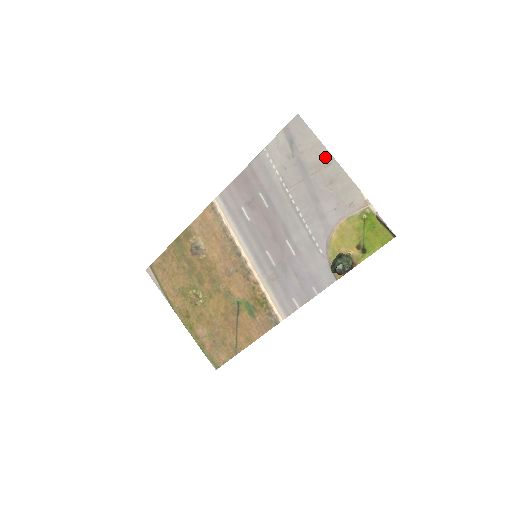
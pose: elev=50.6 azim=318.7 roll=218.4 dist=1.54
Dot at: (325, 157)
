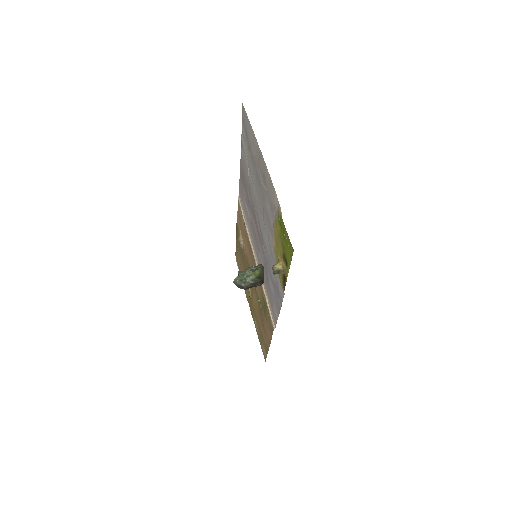
Dot at: (257, 149)
